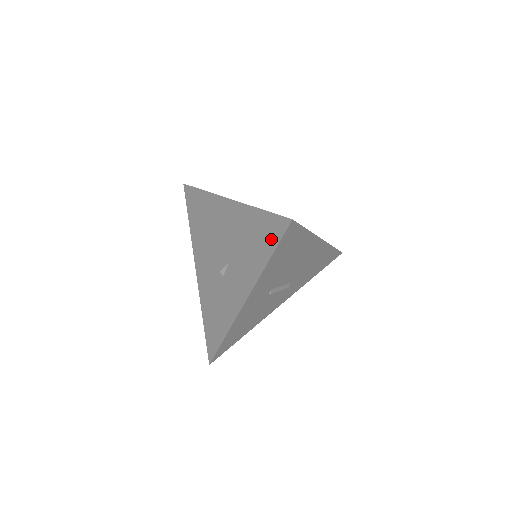
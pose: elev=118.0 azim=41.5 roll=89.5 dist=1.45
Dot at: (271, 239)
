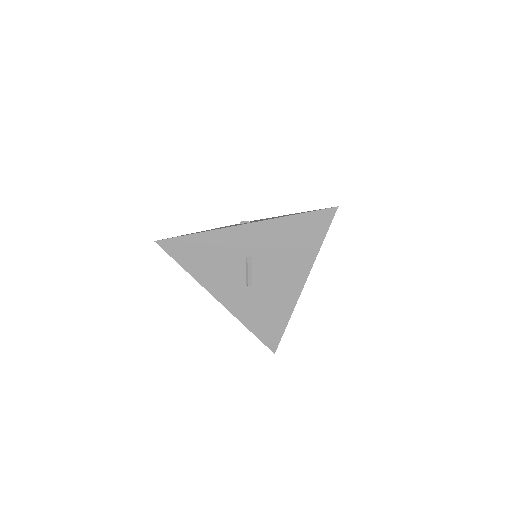
Dot at: occluded
